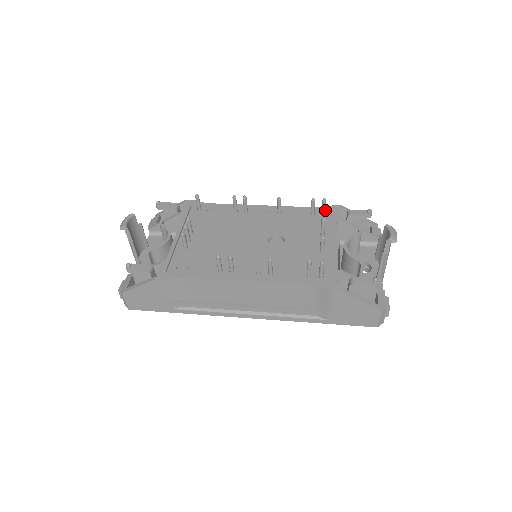
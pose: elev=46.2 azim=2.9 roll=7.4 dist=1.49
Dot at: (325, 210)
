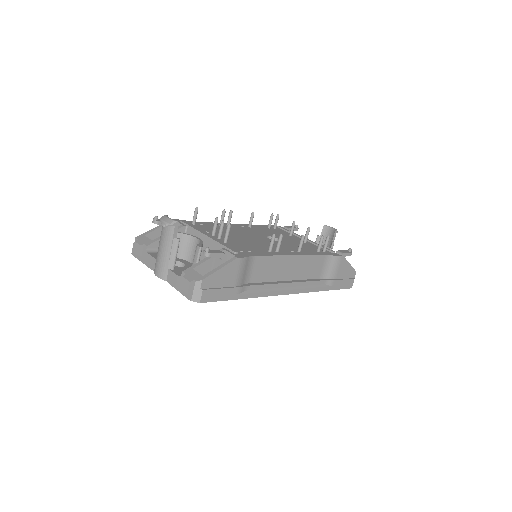
Dot at: (272, 226)
